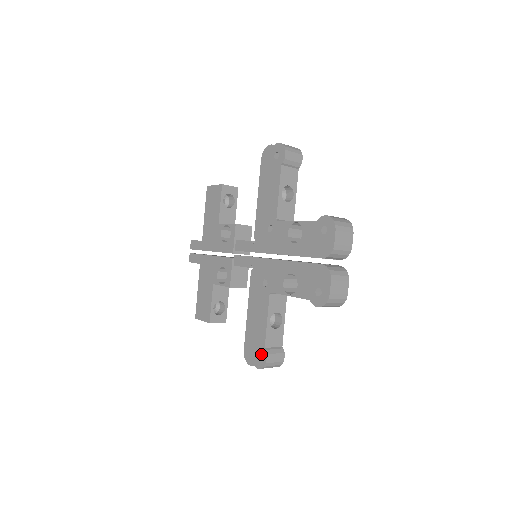
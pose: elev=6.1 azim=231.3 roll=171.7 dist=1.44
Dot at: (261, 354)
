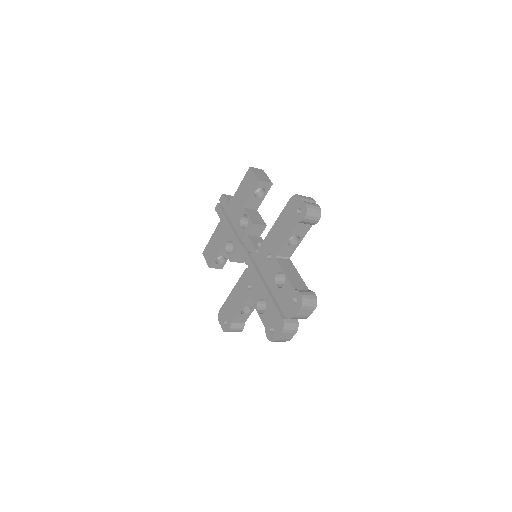
Dot at: (227, 324)
